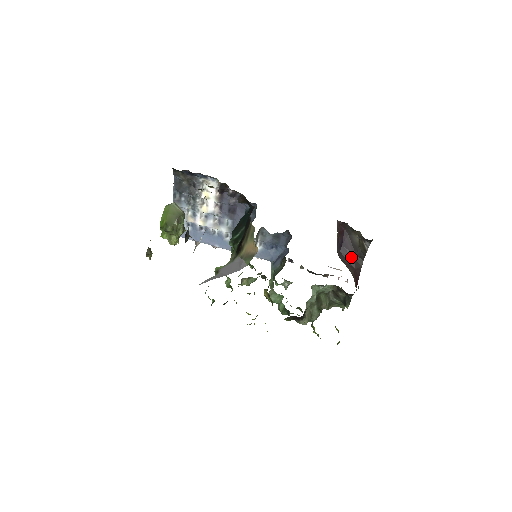
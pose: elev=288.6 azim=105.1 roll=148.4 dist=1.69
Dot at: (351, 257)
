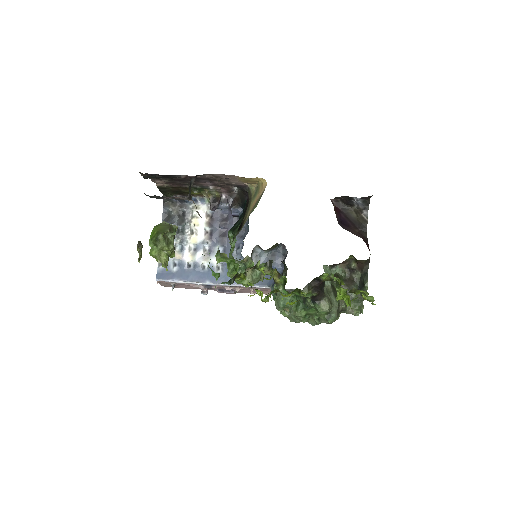
Dot at: (354, 230)
